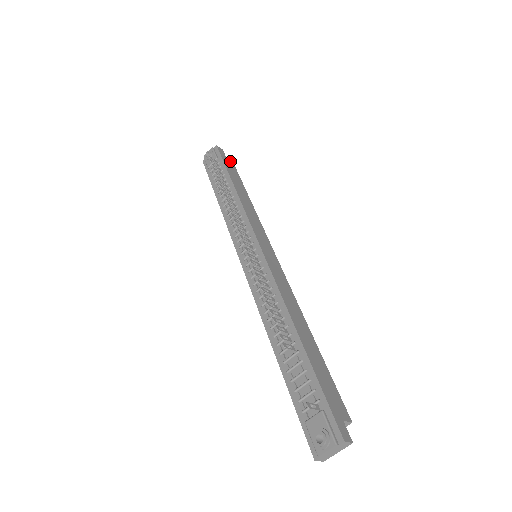
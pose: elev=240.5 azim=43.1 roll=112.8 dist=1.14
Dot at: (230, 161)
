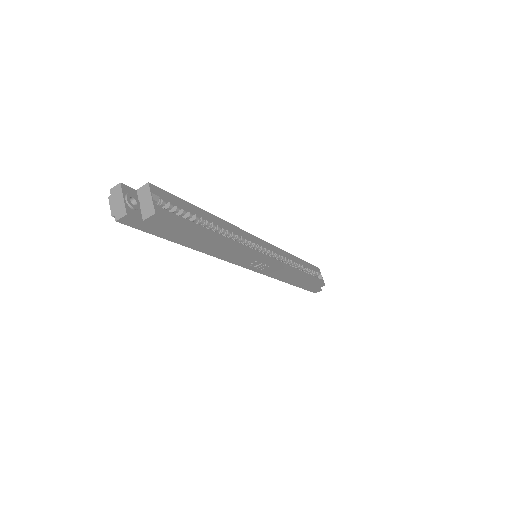
Dot at: occluded
